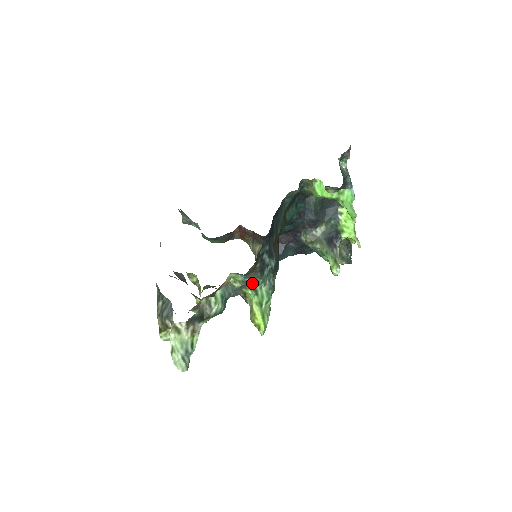
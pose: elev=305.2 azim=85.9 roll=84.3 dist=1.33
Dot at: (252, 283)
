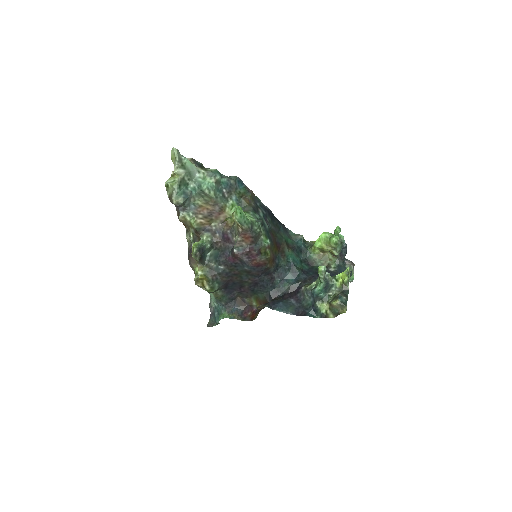
Dot at: (244, 211)
